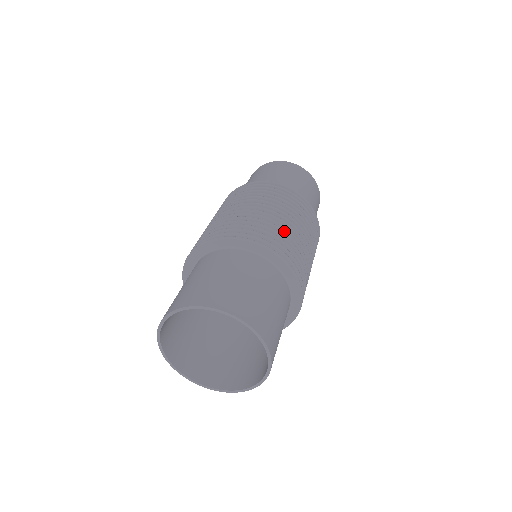
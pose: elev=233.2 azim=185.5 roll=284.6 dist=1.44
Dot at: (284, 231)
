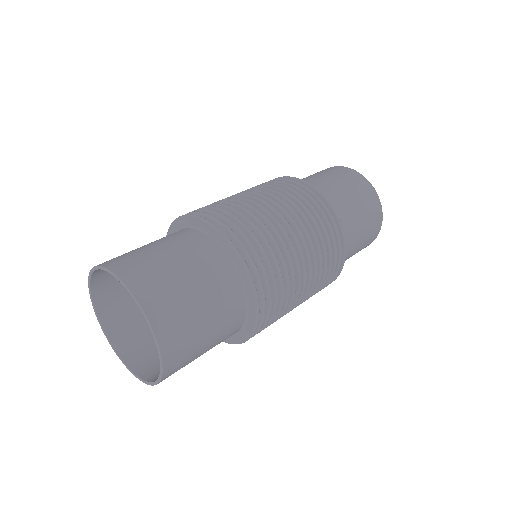
Dot at: (276, 244)
